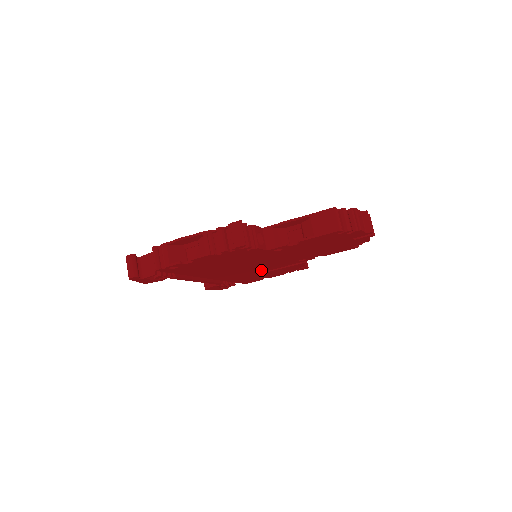
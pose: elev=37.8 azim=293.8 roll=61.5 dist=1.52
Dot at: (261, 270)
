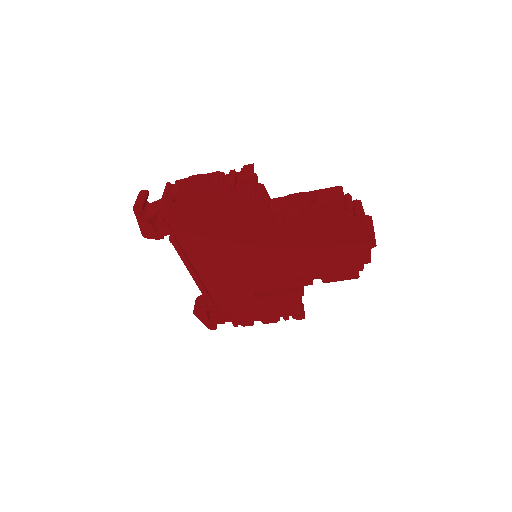
Dot at: (256, 285)
